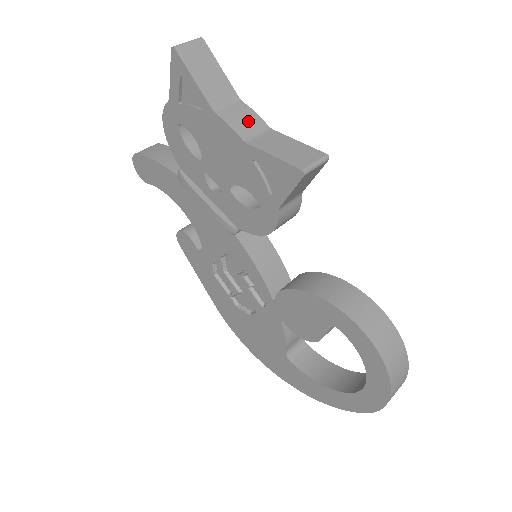
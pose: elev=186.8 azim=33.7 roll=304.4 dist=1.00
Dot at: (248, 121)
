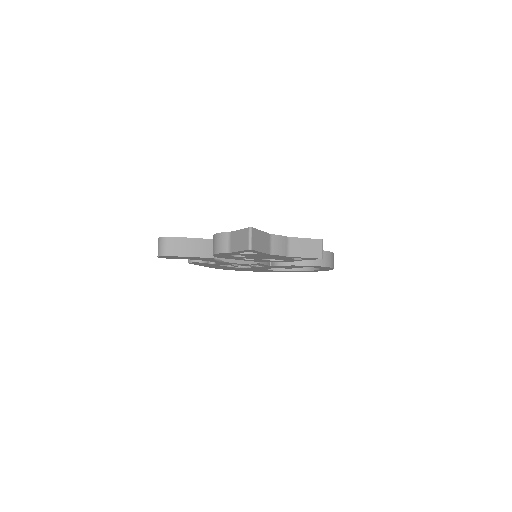
Dot at: (282, 244)
